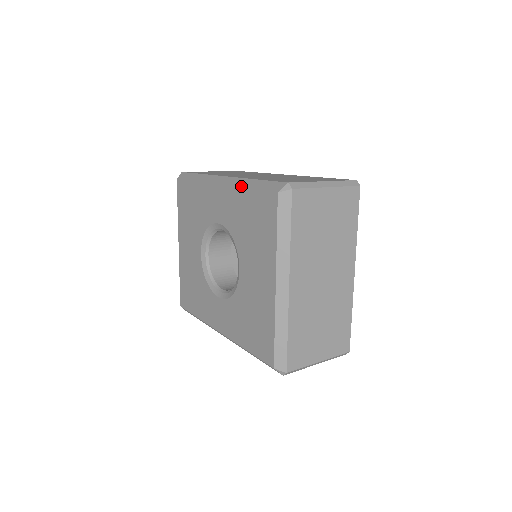
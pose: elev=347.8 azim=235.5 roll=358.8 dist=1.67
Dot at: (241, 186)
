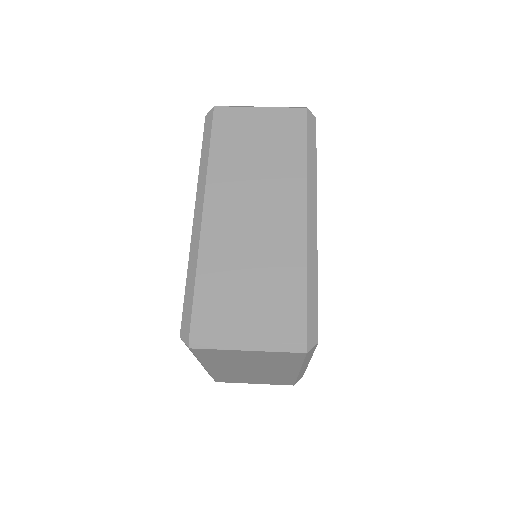
Dot at: (189, 261)
